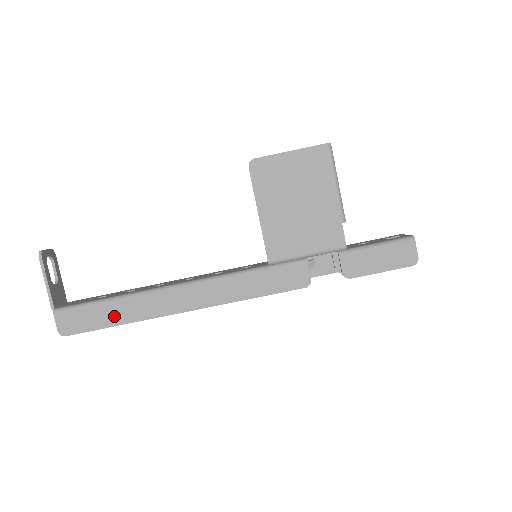
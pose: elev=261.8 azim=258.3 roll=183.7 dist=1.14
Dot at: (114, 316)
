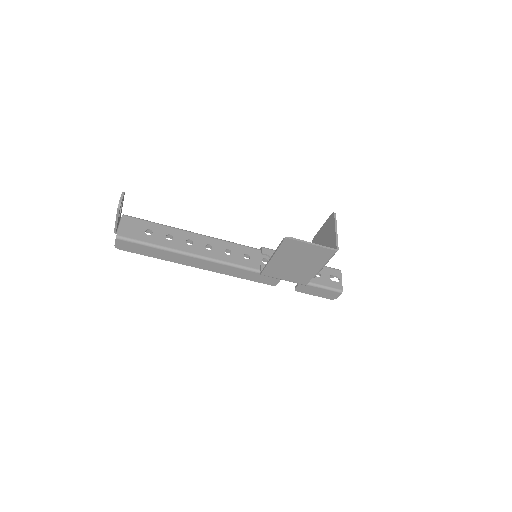
Dot at: (155, 254)
